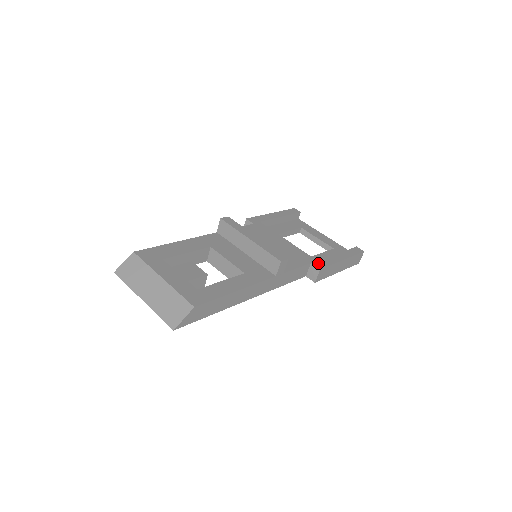
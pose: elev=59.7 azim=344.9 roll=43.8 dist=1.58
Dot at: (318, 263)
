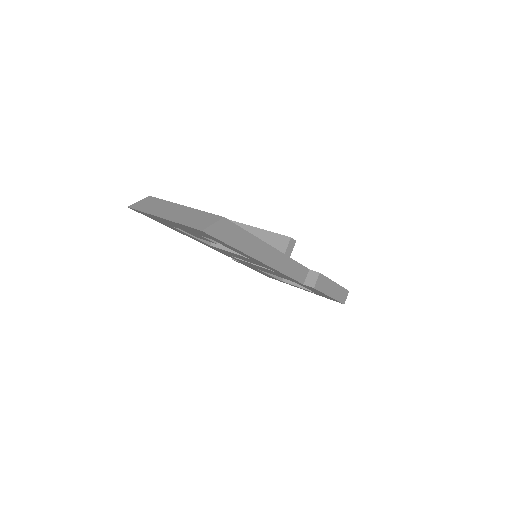
Dot at: occluded
